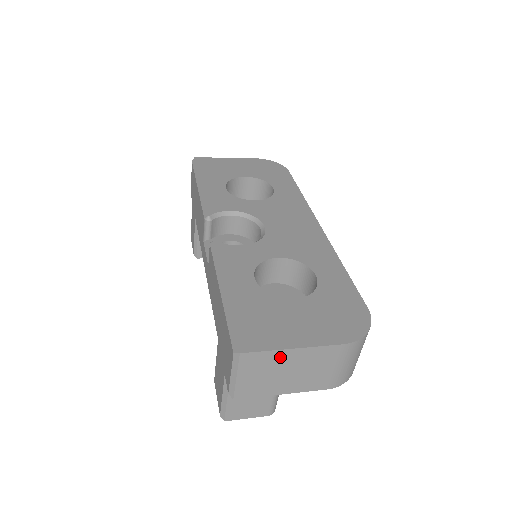
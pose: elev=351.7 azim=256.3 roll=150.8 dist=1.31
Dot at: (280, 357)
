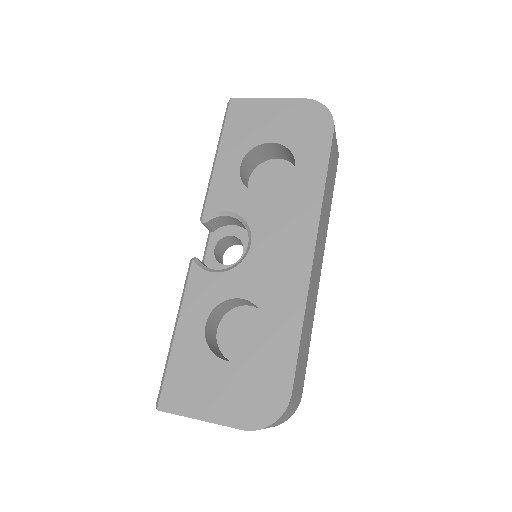
Dot at: occluded
